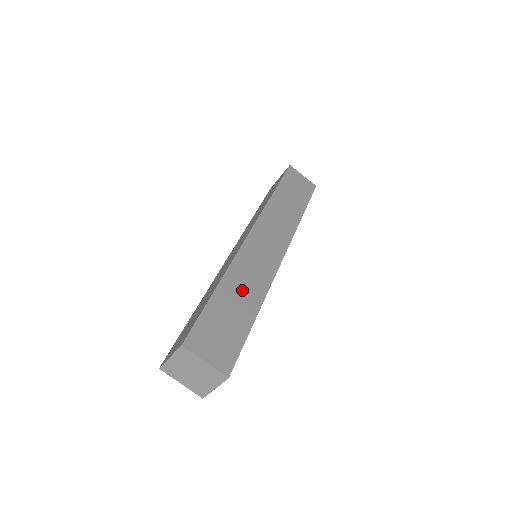
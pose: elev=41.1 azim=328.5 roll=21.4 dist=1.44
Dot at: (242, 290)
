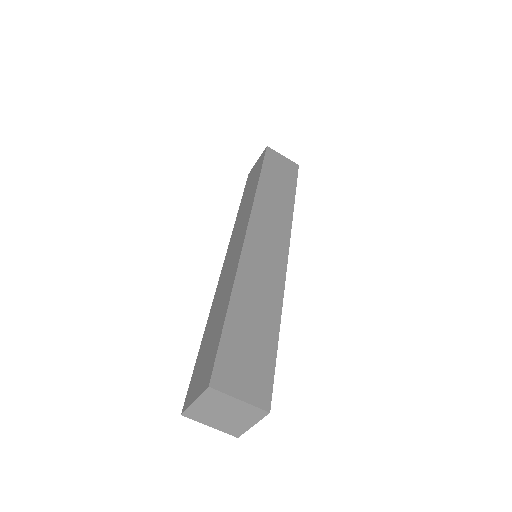
Dot at: (256, 301)
